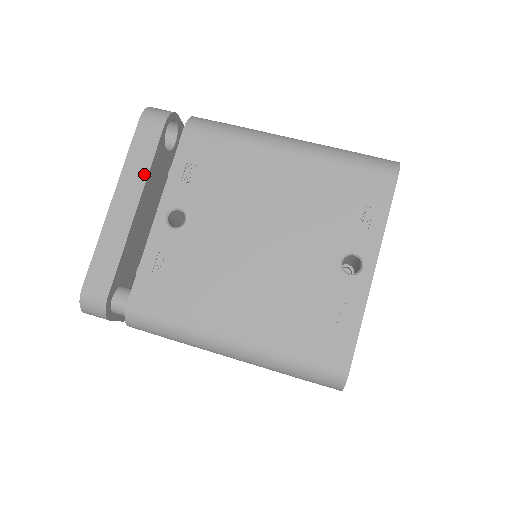
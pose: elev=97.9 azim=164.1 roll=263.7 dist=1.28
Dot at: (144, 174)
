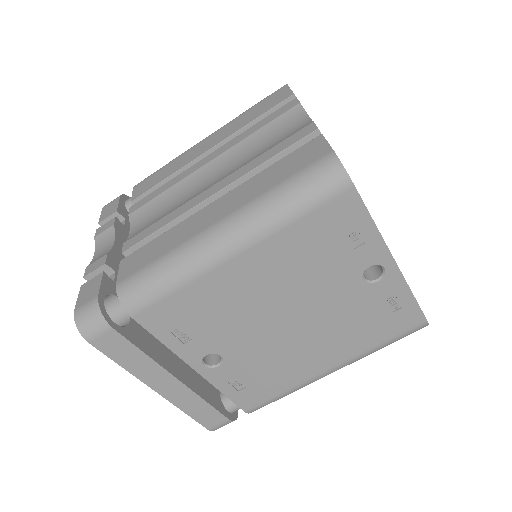
Dot at: (151, 363)
